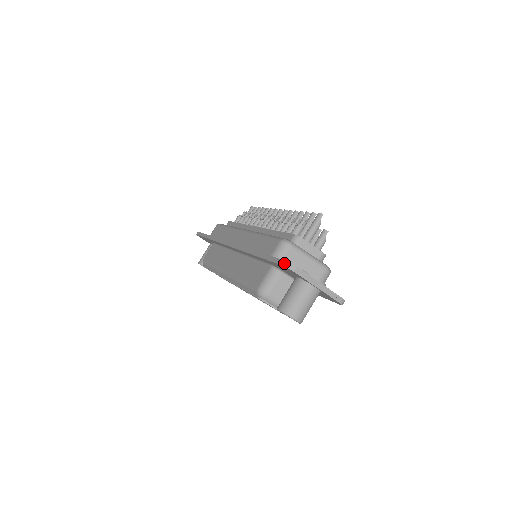
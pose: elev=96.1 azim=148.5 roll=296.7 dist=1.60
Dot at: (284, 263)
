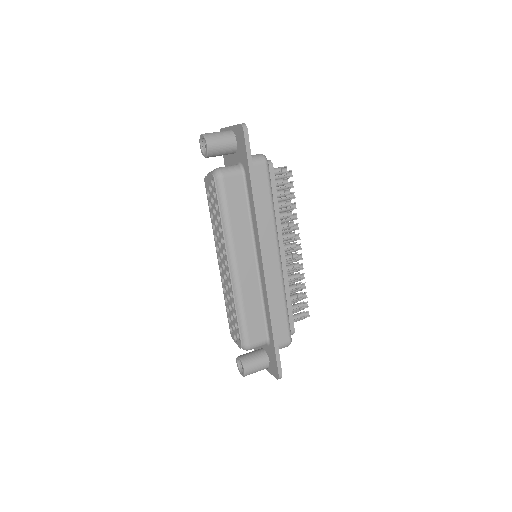
Dot at: occluded
